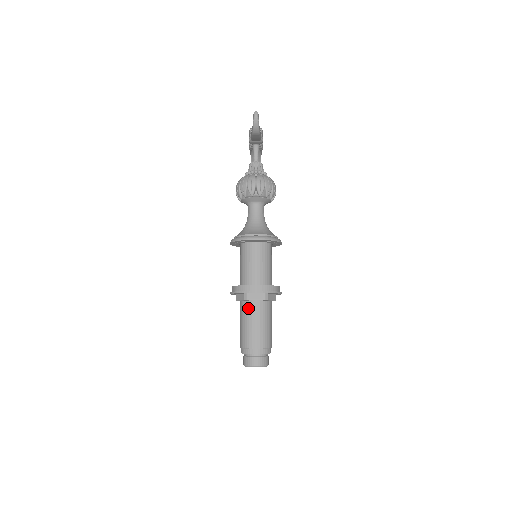
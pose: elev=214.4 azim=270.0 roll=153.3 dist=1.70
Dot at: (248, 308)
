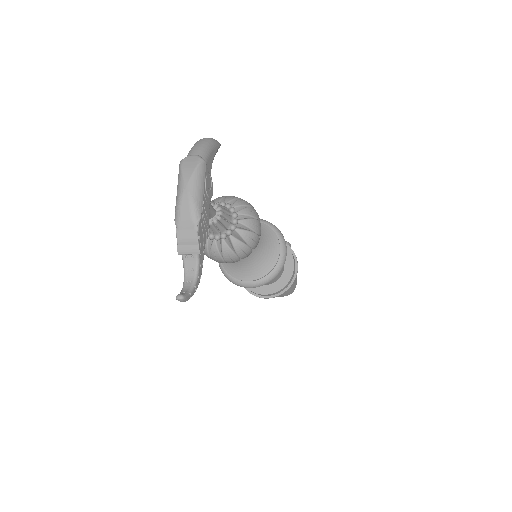
Dot at: occluded
